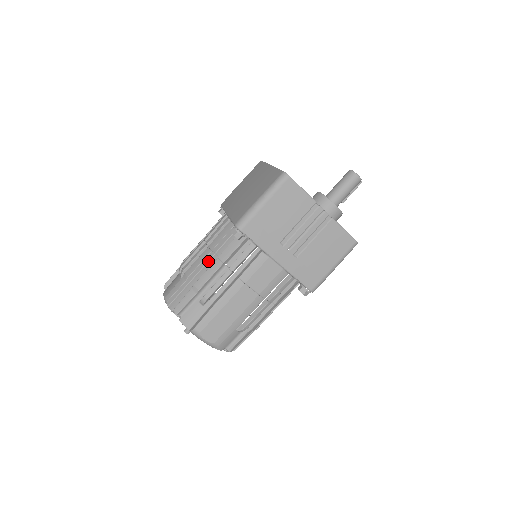
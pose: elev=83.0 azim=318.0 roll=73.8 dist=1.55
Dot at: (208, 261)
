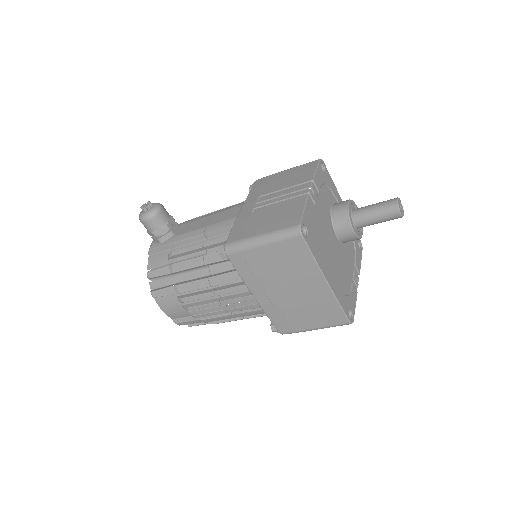
Dot at: occluded
